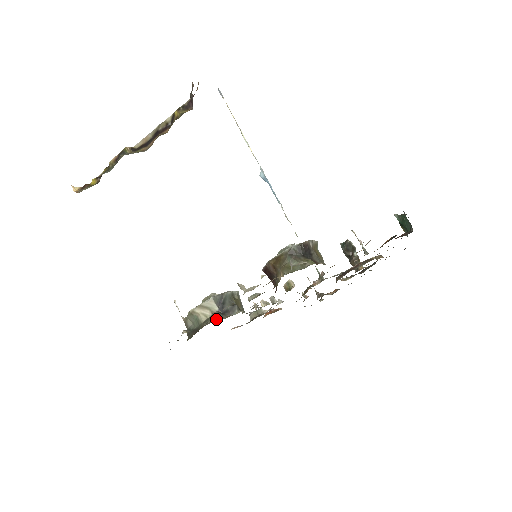
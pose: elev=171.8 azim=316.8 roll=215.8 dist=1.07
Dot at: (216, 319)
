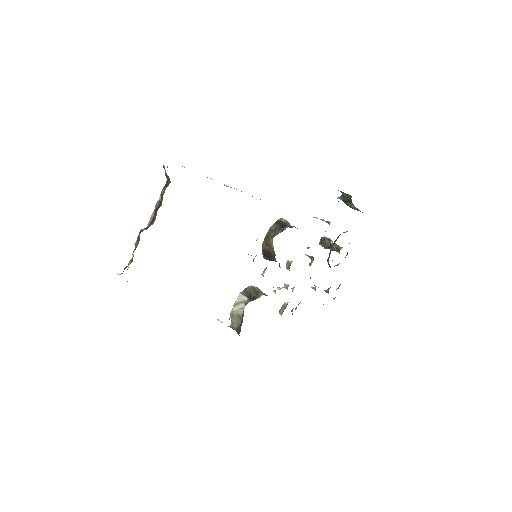
Dot at: occluded
